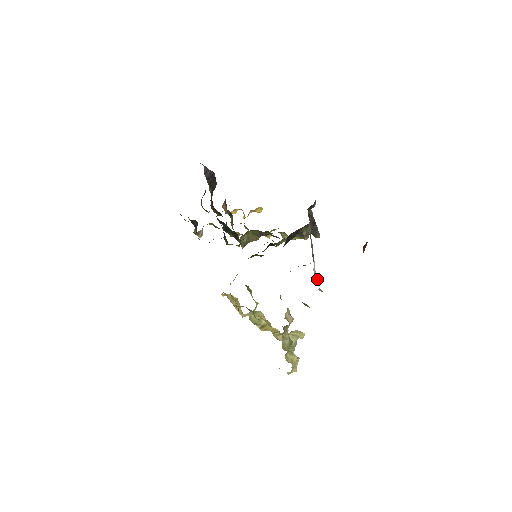
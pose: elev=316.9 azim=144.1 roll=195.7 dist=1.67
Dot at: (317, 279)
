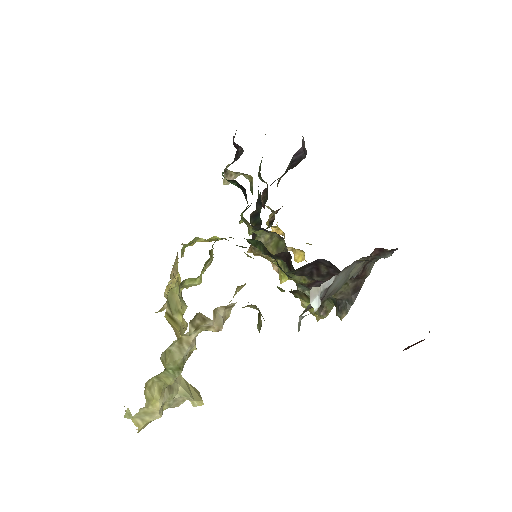
Dot at: (315, 299)
